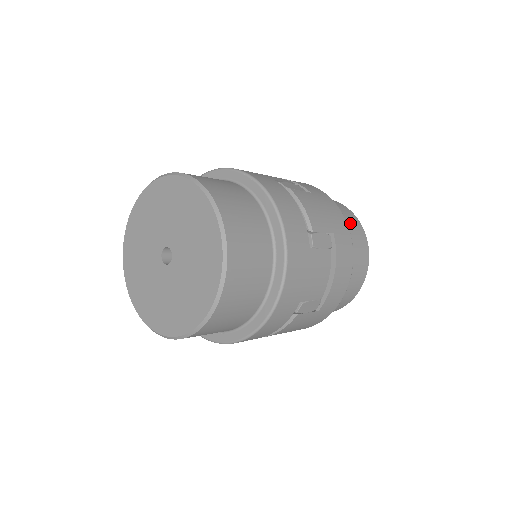
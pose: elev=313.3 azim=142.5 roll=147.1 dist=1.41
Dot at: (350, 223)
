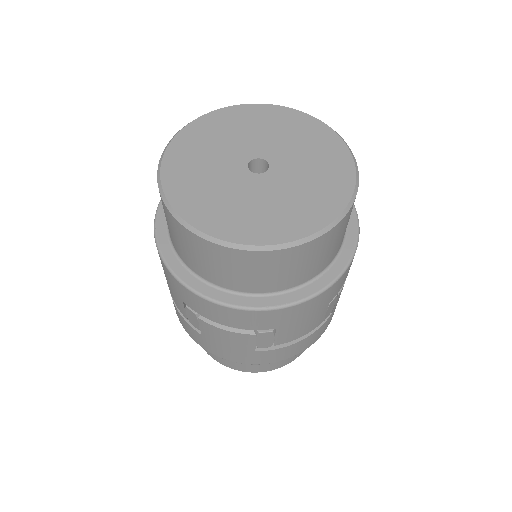
Dot at: occluded
